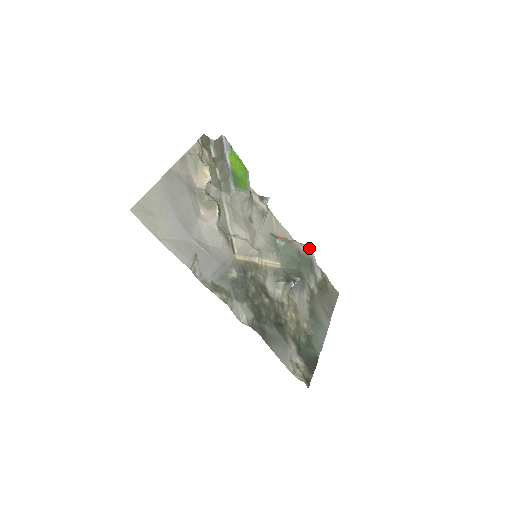
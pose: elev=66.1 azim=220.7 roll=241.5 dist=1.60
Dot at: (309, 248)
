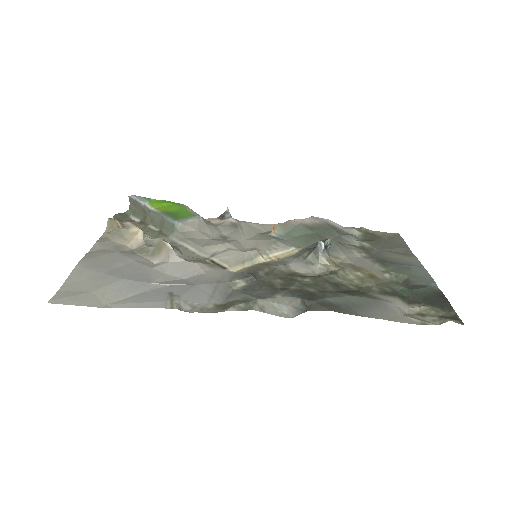
Dot at: (316, 218)
